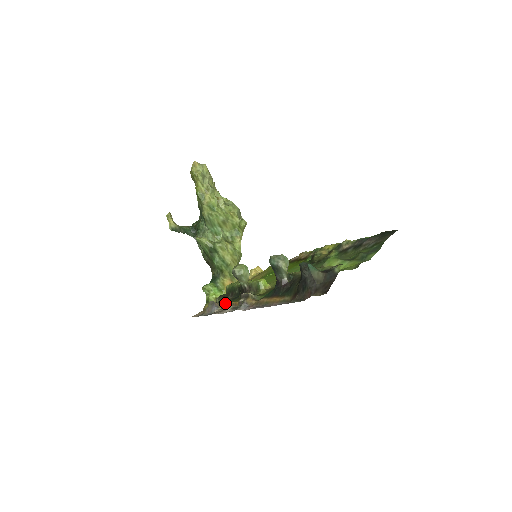
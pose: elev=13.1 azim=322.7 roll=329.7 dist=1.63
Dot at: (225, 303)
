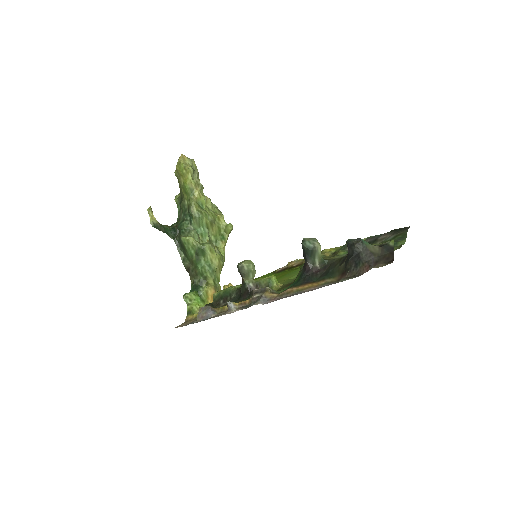
Dot at: (230, 303)
